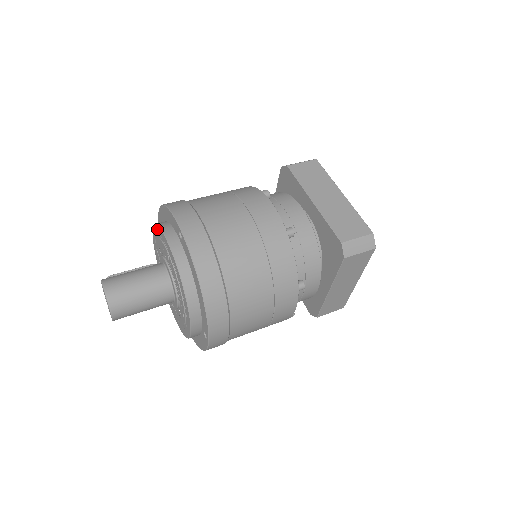
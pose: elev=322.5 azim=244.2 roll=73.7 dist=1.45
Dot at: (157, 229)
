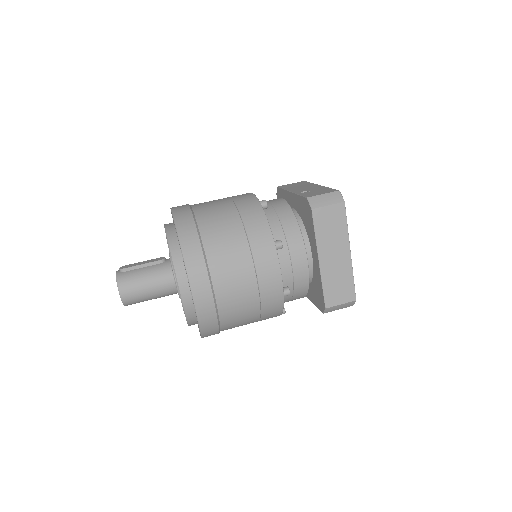
Dot at: (170, 254)
